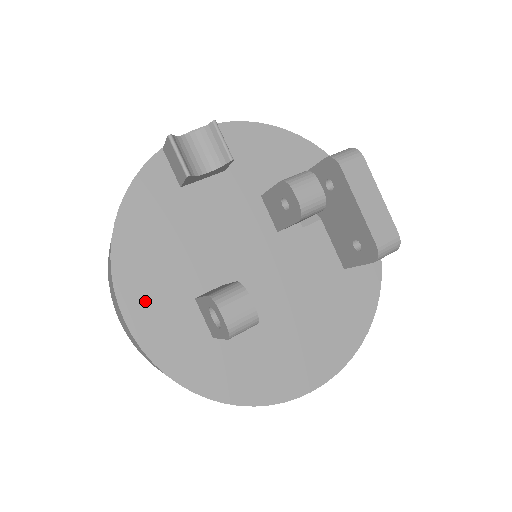
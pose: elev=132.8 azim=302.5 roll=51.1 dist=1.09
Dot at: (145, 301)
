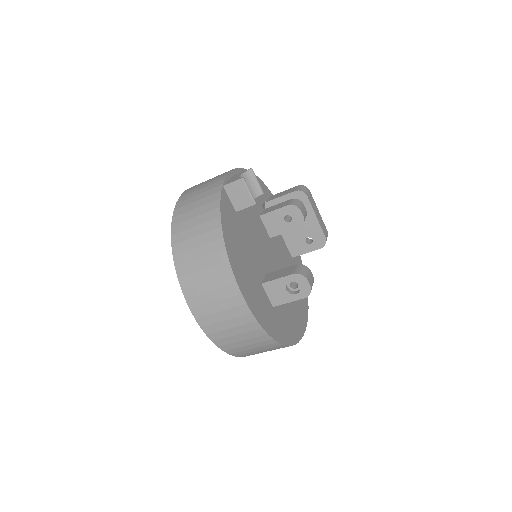
Dot at: (248, 289)
